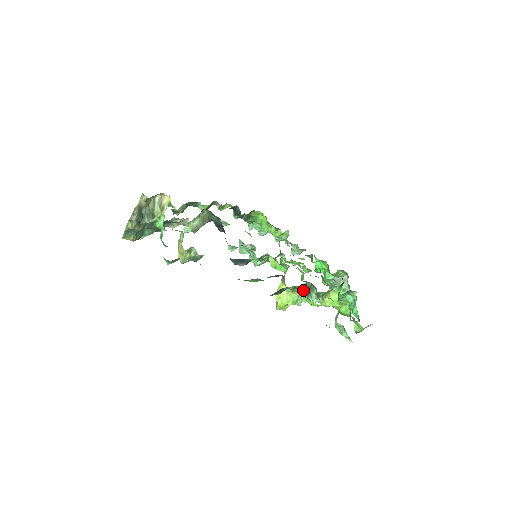
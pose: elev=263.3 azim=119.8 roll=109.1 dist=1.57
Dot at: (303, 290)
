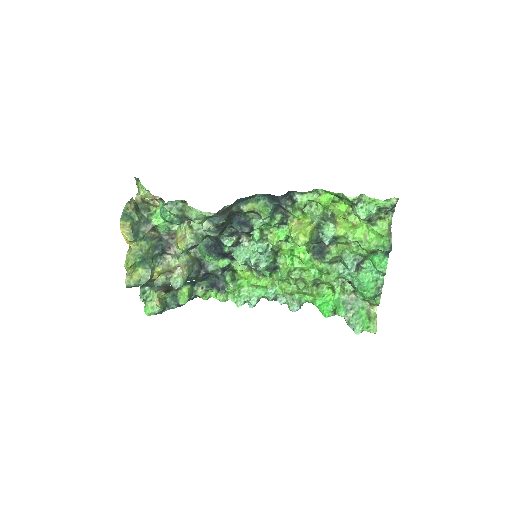
Dot at: (311, 207)
